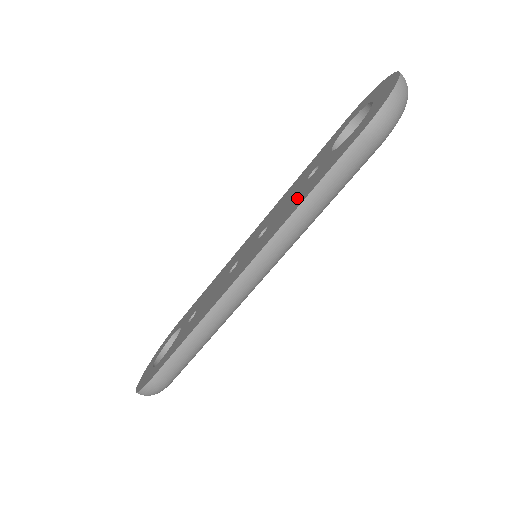
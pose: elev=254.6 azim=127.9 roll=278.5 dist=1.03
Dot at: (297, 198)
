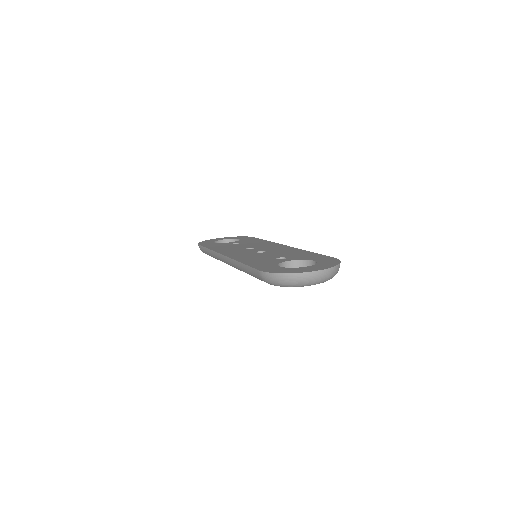
Dot at: (258, 259)
